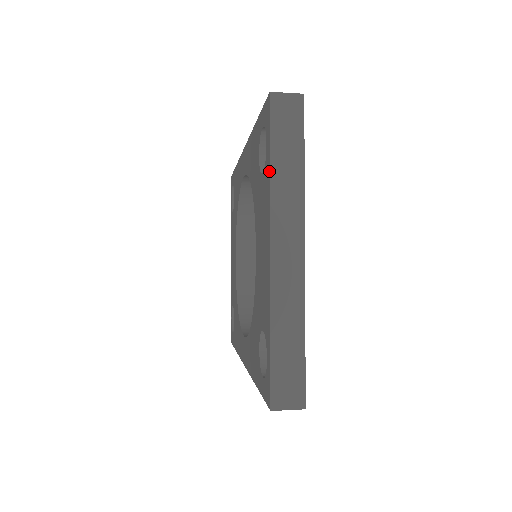
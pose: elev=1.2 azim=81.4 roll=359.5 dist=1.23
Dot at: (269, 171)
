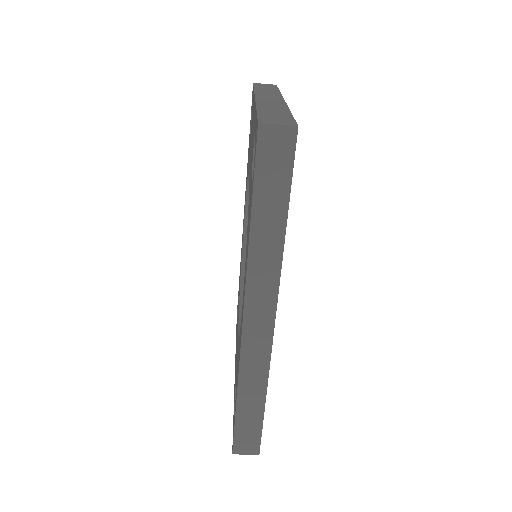
Dot at: occluded
